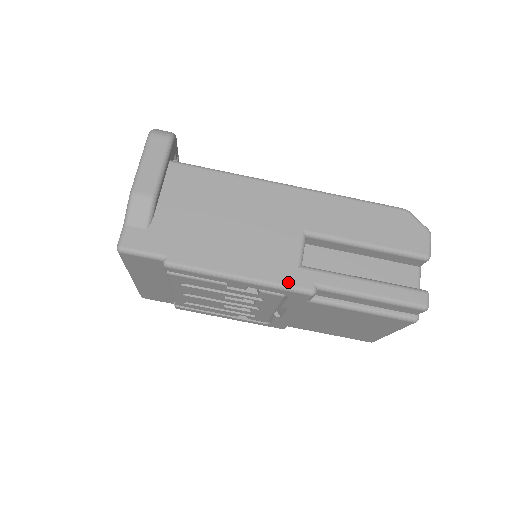
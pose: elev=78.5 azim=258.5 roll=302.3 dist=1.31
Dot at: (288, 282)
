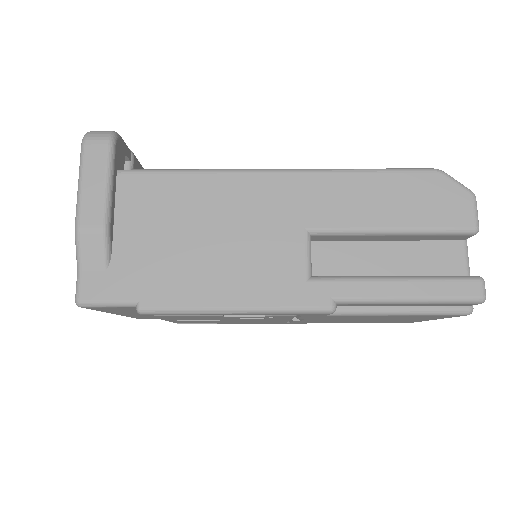
Dot at: (298, 303)
